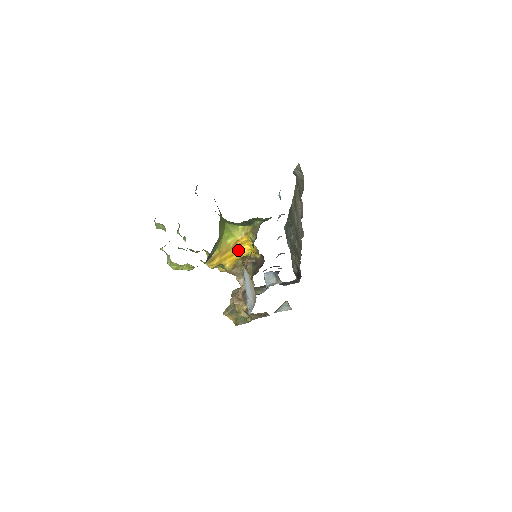
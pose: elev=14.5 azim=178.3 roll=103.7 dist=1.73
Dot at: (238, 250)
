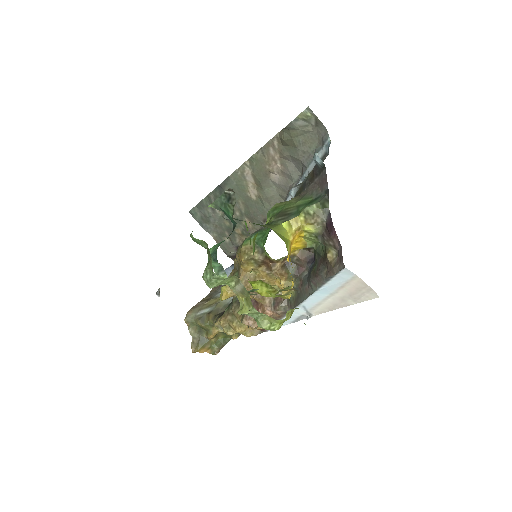
Dot at: occluded
